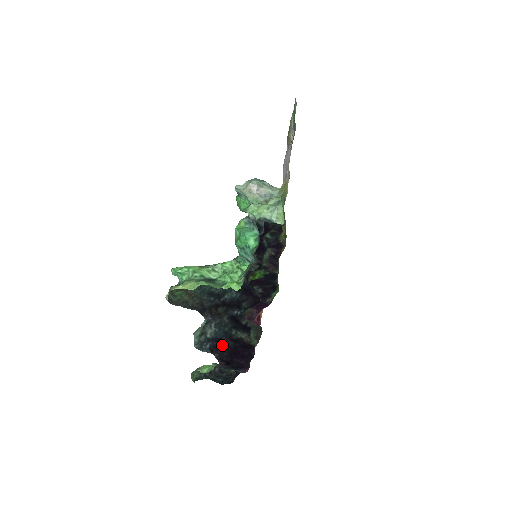
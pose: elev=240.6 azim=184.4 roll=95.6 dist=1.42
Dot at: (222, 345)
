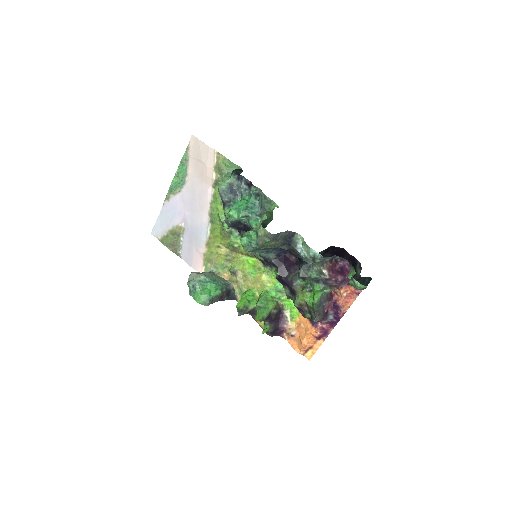
Dot at: occluded
